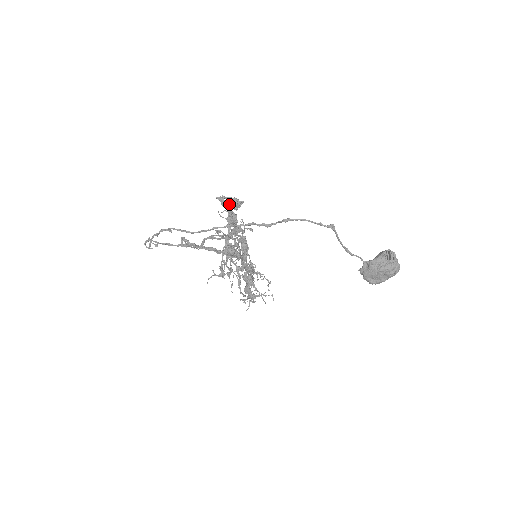
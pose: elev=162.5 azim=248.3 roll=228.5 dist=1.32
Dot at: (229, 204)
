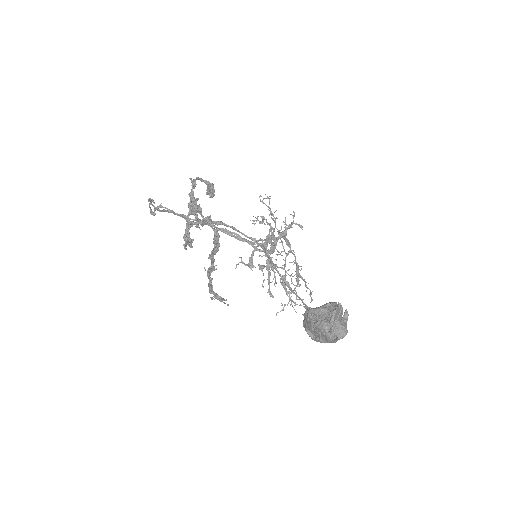
Dot at: (208, 189)
